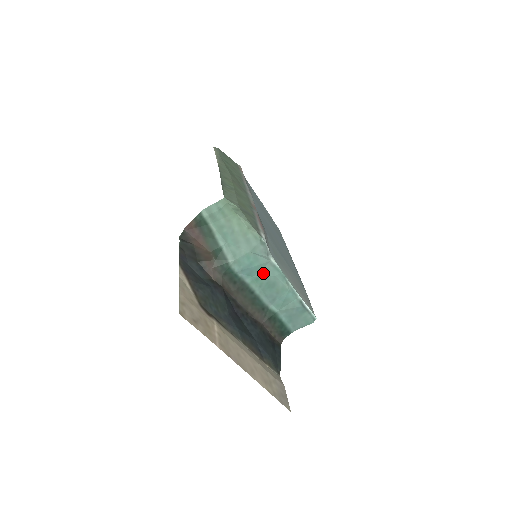
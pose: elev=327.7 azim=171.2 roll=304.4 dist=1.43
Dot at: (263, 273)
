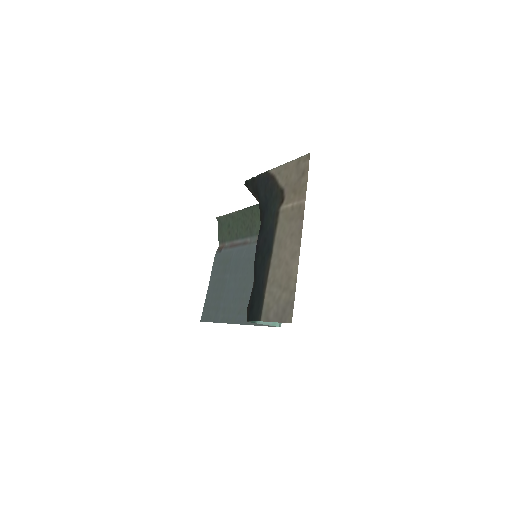
Dot at: occluded
